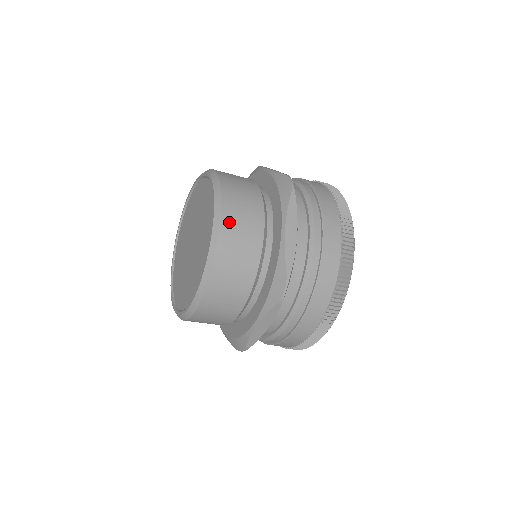
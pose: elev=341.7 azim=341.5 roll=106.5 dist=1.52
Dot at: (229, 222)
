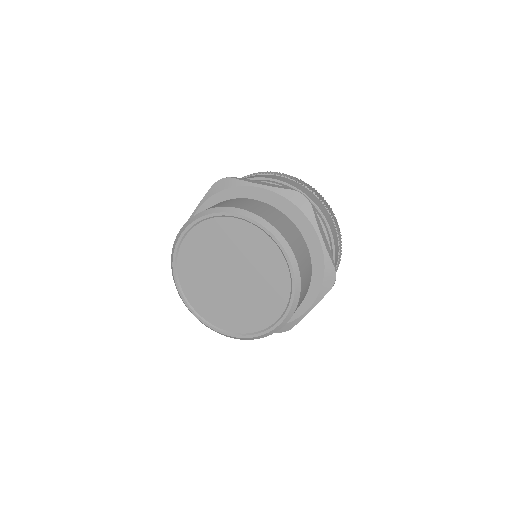
Dot at: (297, 254)
